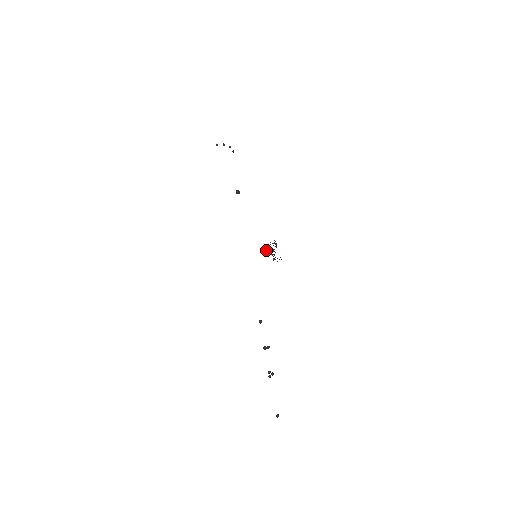
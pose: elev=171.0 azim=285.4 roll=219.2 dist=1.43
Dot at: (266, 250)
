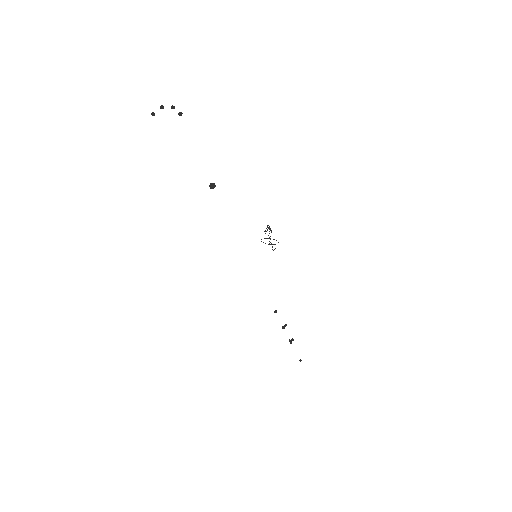
Dot at: occluded
